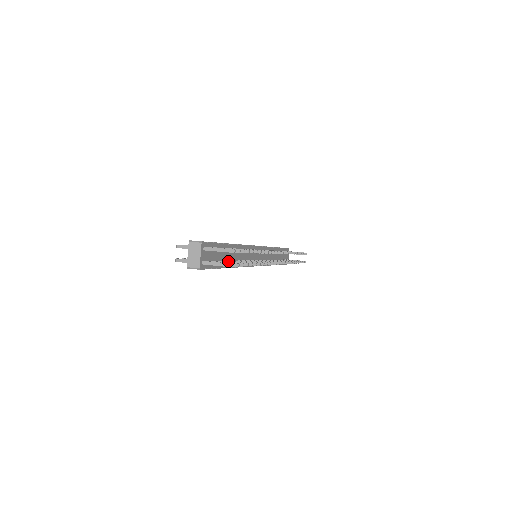
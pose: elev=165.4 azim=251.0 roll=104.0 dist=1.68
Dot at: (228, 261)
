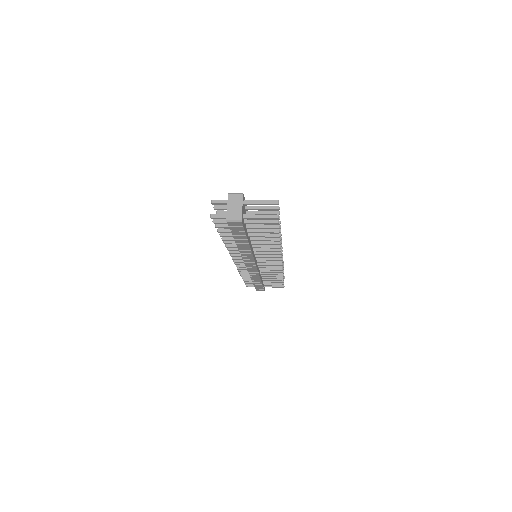
Dot at: occluded
